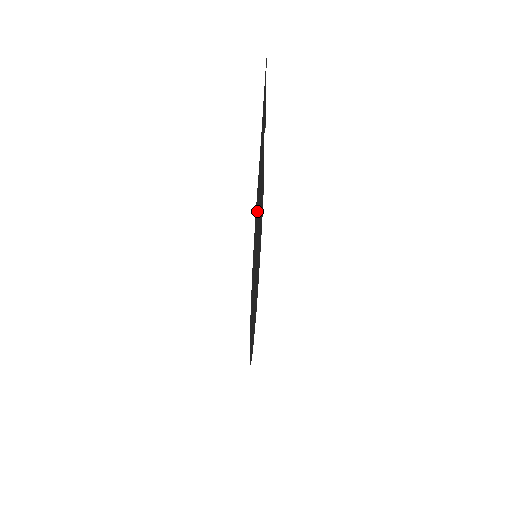
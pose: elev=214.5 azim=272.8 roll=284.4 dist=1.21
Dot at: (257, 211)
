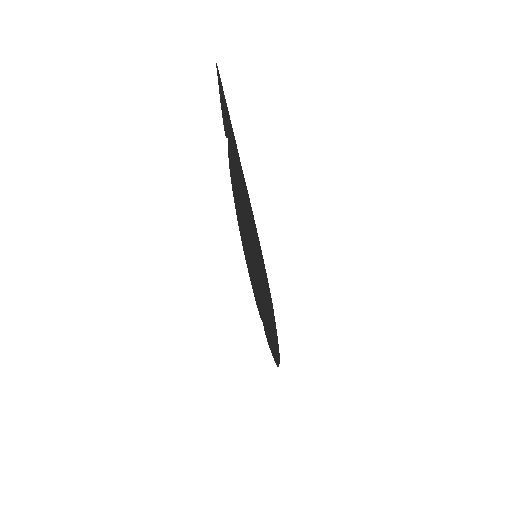
Dot at: (249, 212)
